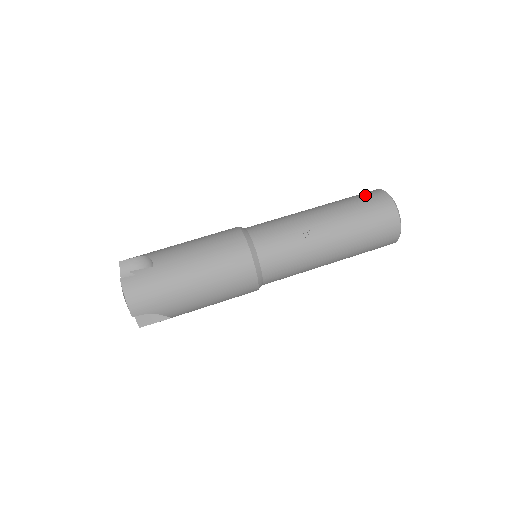
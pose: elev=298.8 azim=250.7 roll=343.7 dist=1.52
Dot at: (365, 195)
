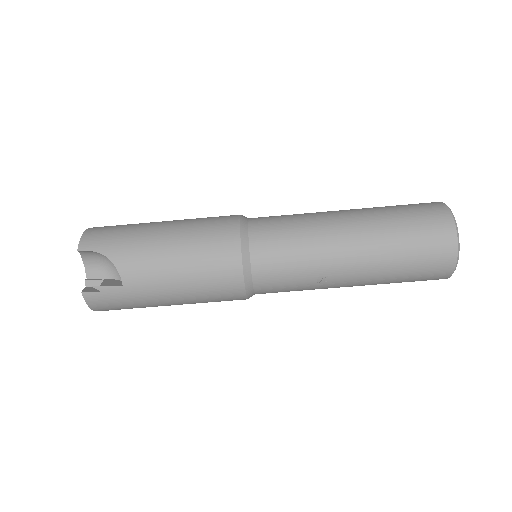
Dot at: (428, 239)
